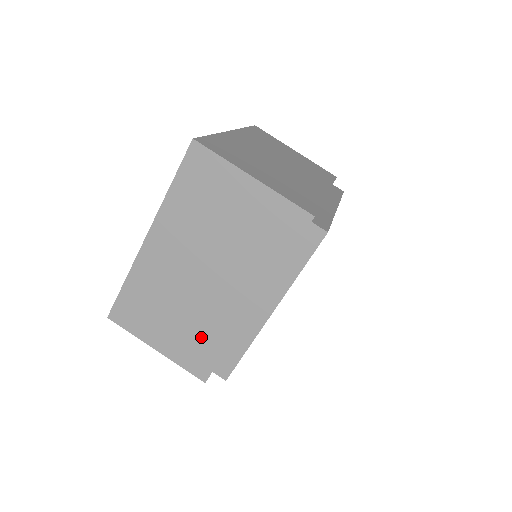
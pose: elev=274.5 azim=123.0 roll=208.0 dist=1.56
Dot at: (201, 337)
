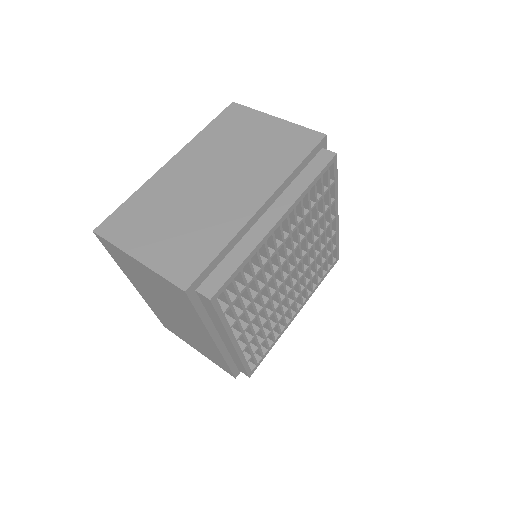
Dot at: (196, 239)
